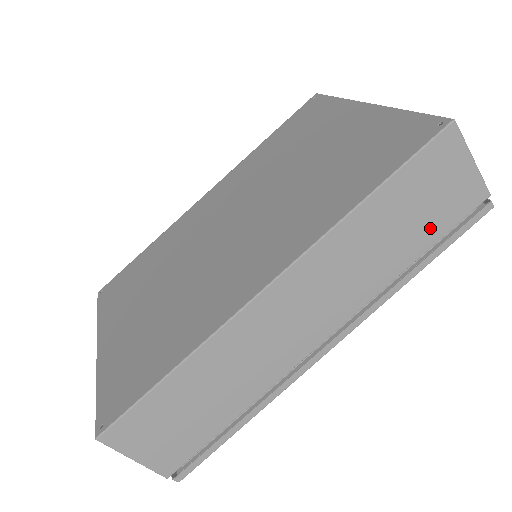
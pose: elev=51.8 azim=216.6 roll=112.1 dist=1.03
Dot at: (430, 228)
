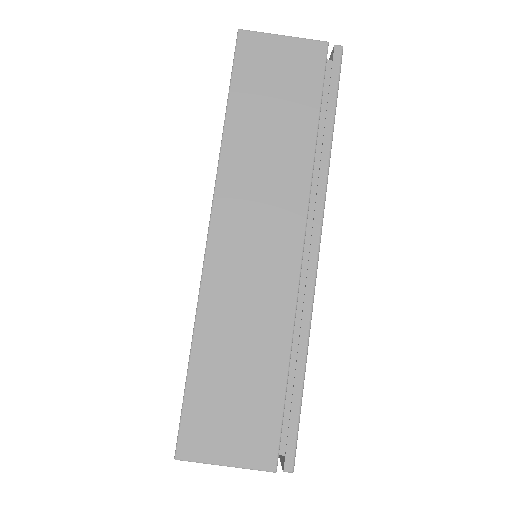
Dot at: (302, 100)
